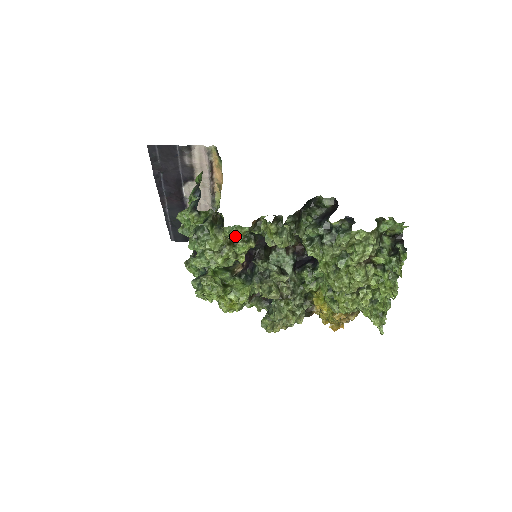
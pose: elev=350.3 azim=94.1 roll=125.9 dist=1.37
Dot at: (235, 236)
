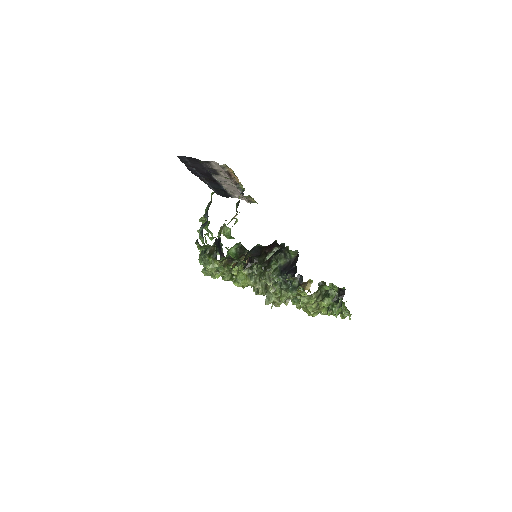
Dot at: occluded
